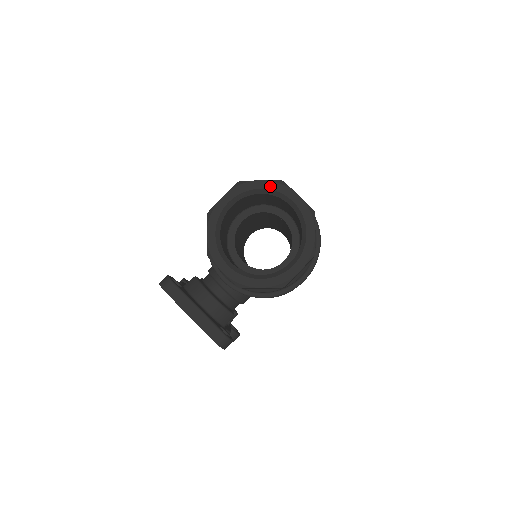
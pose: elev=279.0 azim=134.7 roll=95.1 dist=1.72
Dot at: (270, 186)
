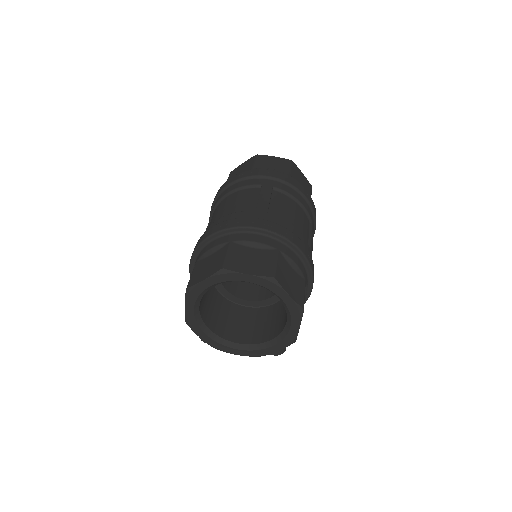
Dot at: (216, 280)
